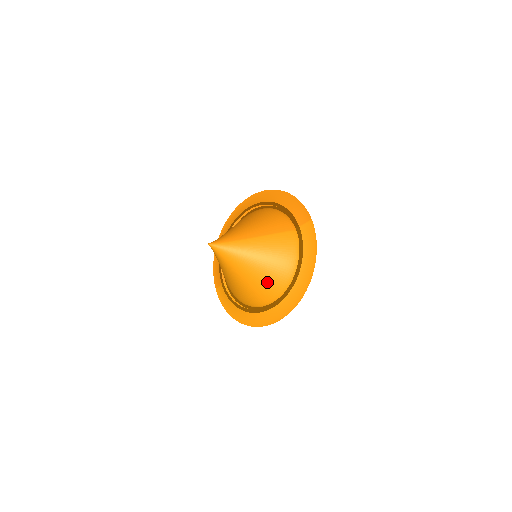
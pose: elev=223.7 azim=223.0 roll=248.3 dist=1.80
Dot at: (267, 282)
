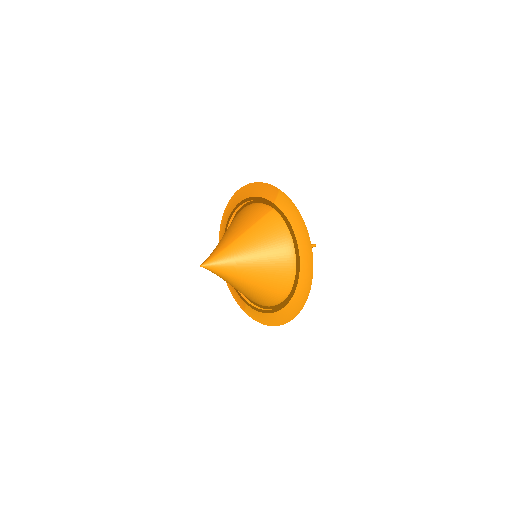
Dot at: (275, 269)
